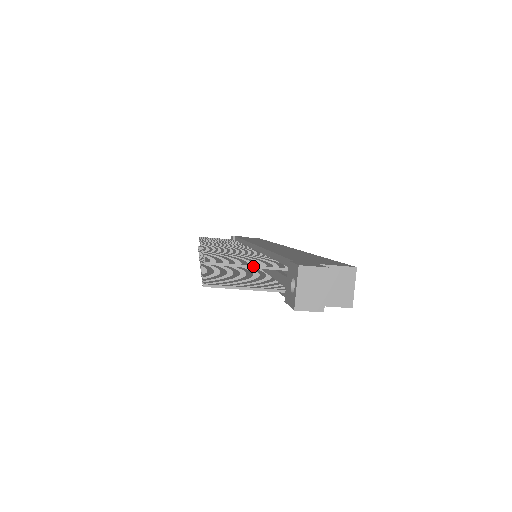
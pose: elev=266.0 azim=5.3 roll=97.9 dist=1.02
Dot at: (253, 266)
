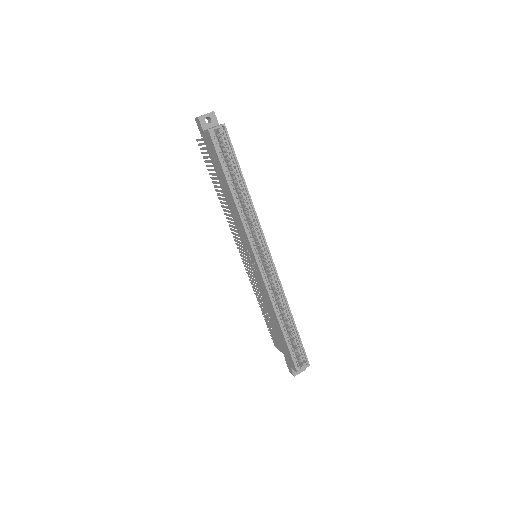
Dot at: occluded
